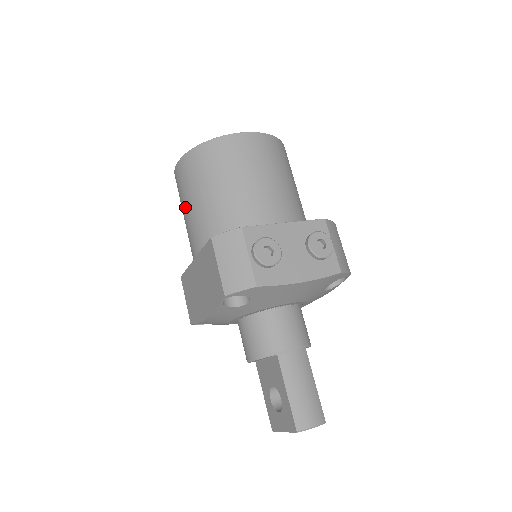
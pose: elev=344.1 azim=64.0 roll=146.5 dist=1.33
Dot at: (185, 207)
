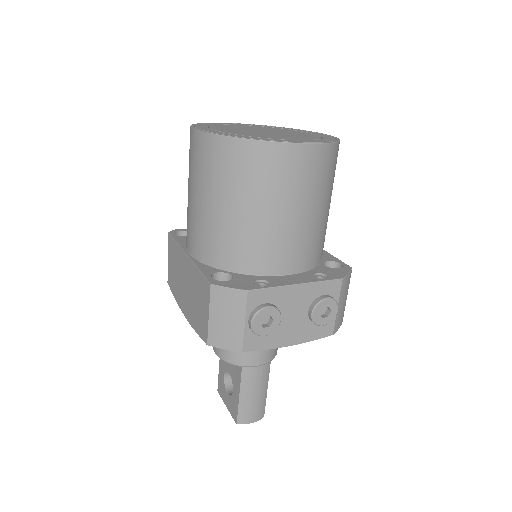
Dot at: (192, 190)
